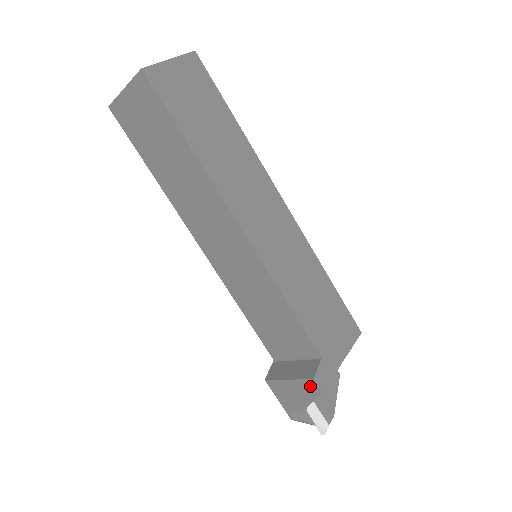
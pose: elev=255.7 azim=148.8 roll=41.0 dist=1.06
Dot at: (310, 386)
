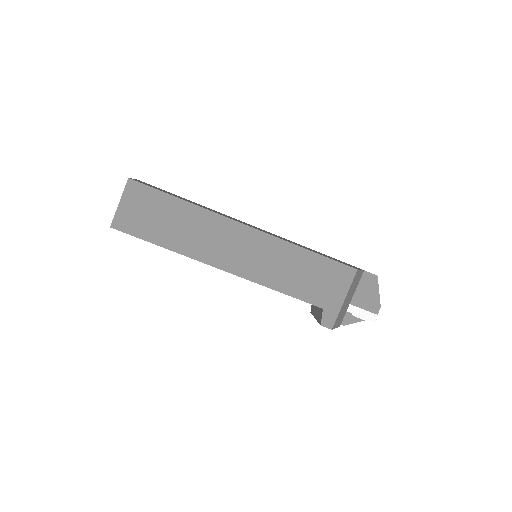
Dot at: occluded
